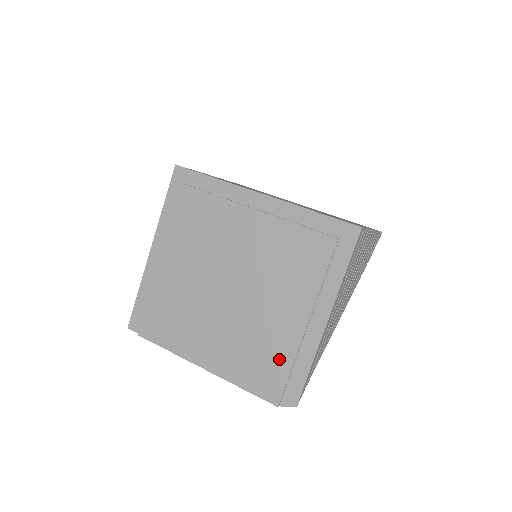
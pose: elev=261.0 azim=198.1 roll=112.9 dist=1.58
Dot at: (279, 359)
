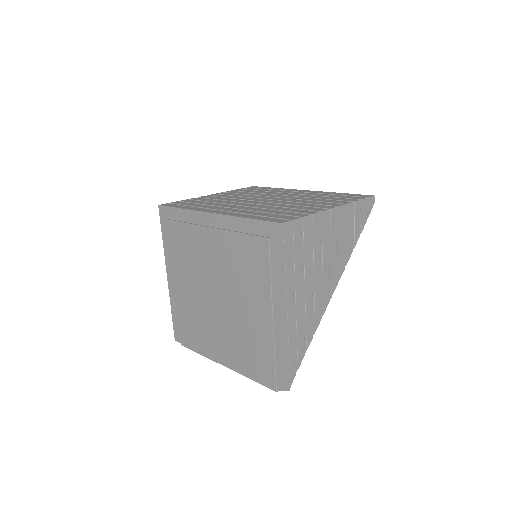
Dot at: (264, 351)
